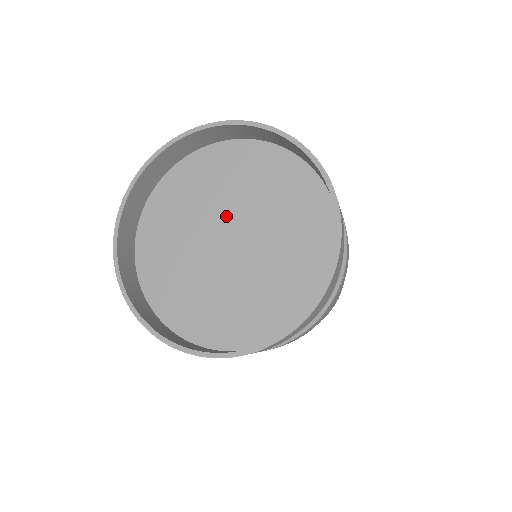
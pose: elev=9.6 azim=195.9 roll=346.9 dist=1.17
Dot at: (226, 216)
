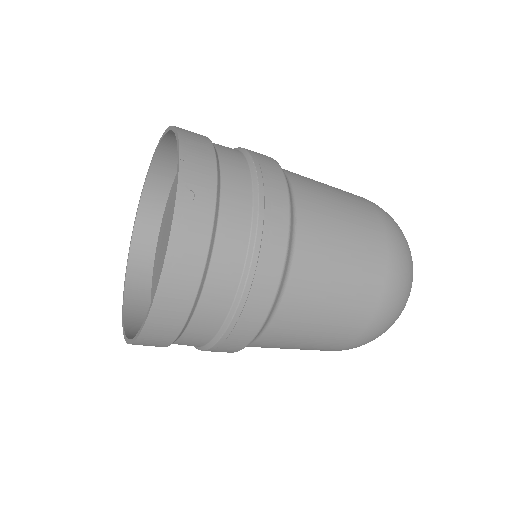
Dot at: occluded
